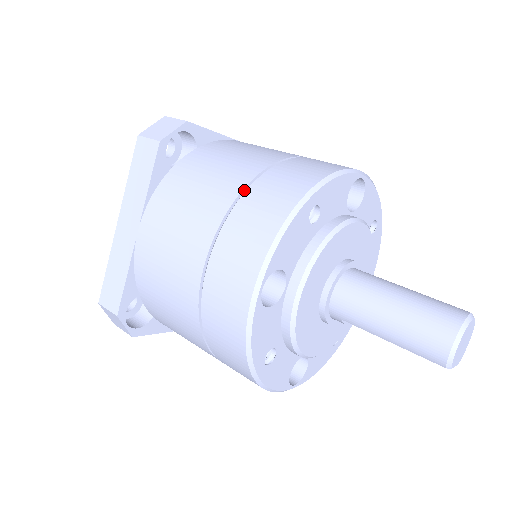
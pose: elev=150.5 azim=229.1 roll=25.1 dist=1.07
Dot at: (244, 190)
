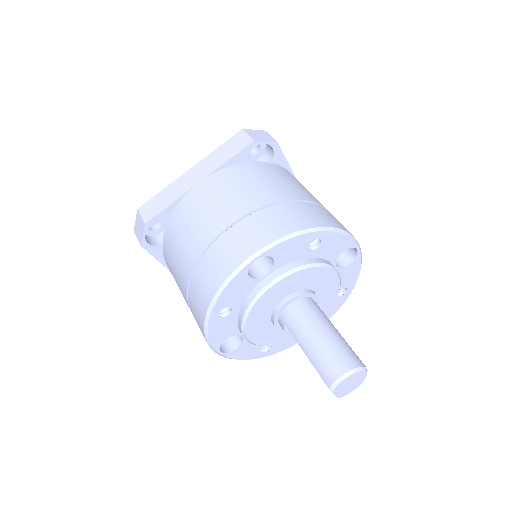
Dot at: (284, 202)
